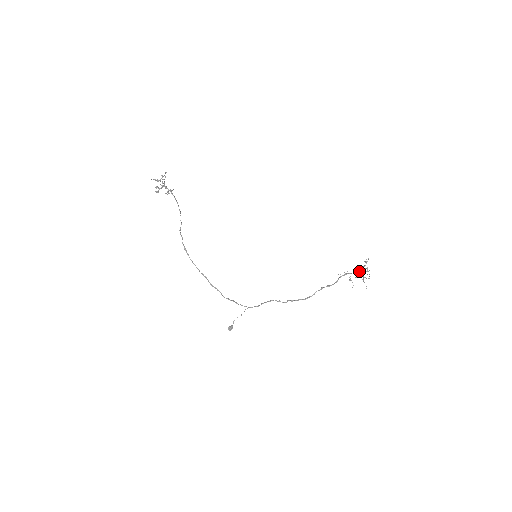
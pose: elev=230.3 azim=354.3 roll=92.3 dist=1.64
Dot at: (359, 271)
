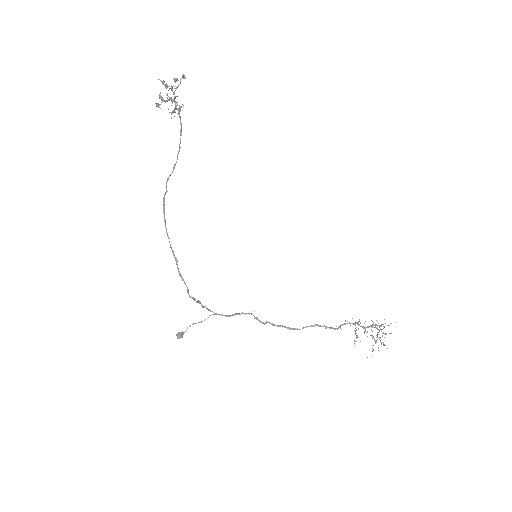
Dot at: occluded
